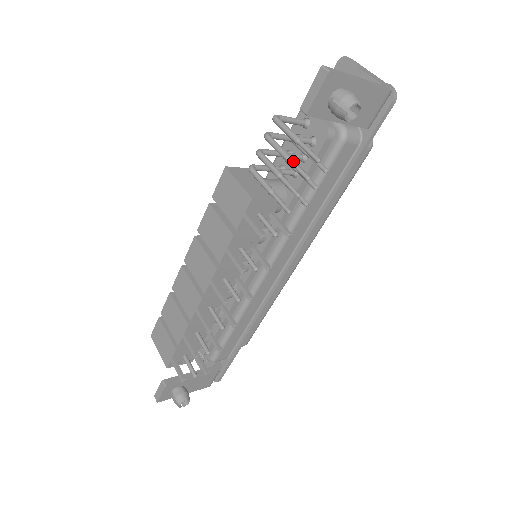
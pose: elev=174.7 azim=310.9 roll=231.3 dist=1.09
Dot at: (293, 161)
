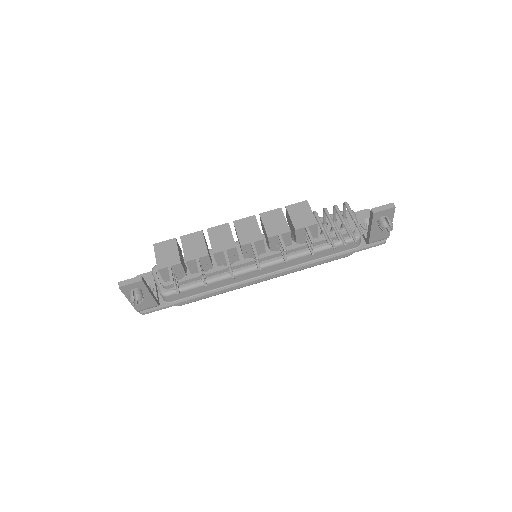
Dot at: occluded
